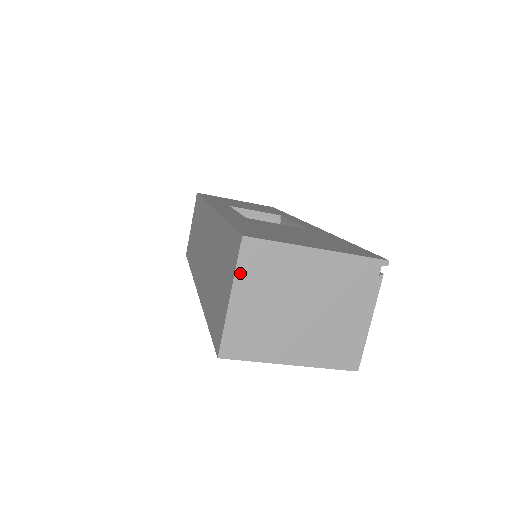
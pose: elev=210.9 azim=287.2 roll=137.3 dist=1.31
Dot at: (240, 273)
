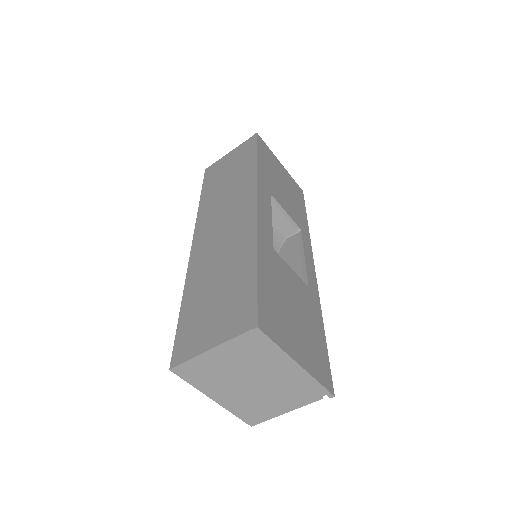
Dot at: (233, 342)
